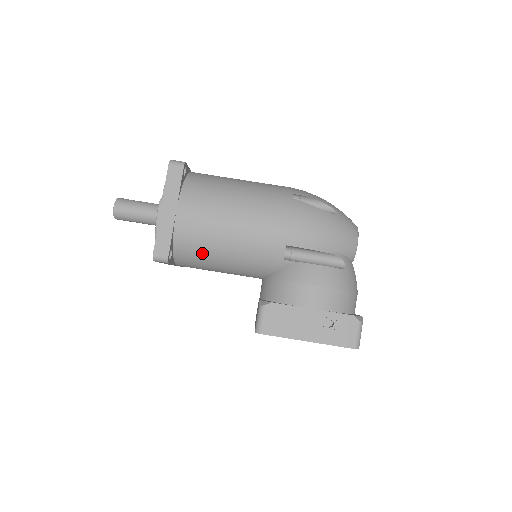
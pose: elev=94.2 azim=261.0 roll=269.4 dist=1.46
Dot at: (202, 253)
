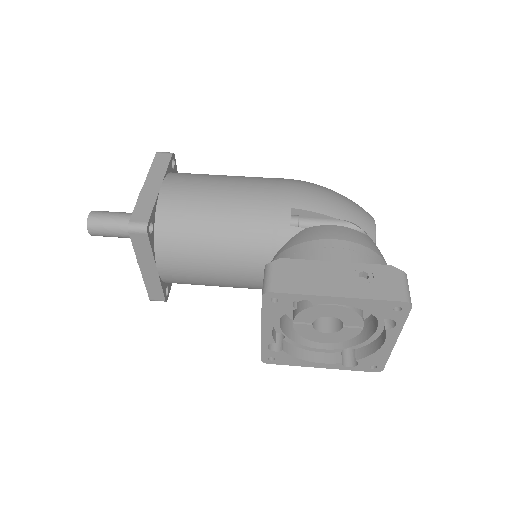
Dot at: (190, 229)
